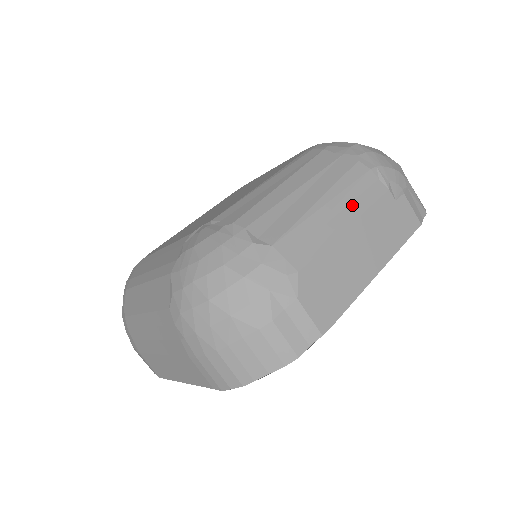
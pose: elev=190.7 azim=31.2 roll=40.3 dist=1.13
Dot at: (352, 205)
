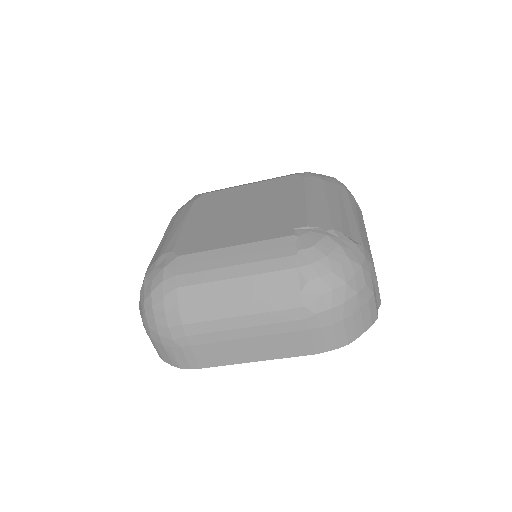
Dot at: (361, 221)
